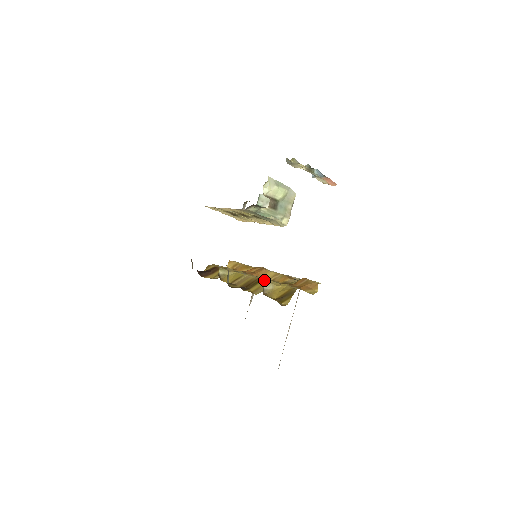
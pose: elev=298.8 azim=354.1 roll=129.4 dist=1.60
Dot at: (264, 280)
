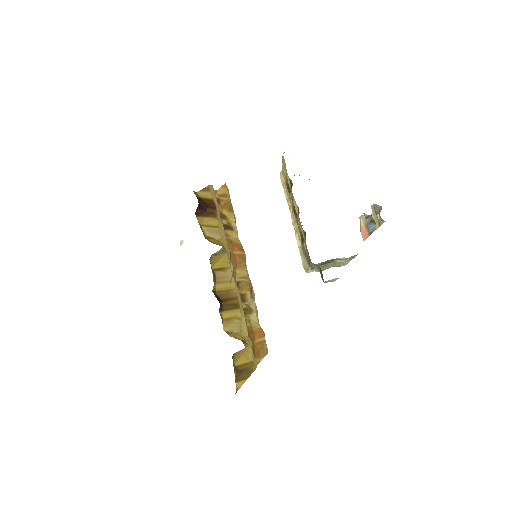
Dot at: (241, 310)
